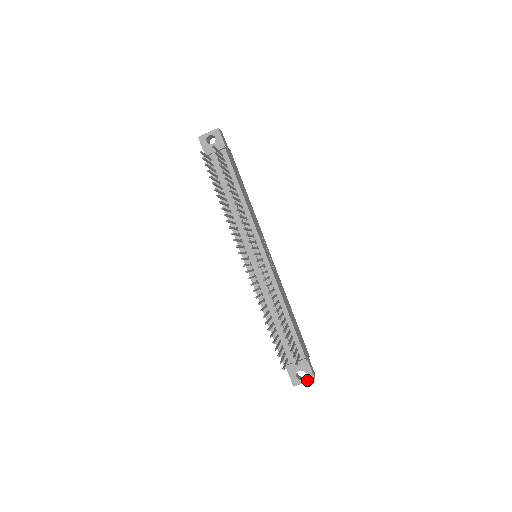
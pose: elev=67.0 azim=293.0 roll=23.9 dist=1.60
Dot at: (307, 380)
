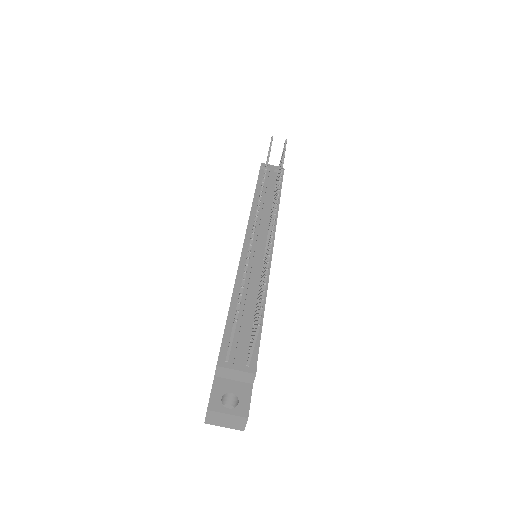
Dot at: (235, 412)
